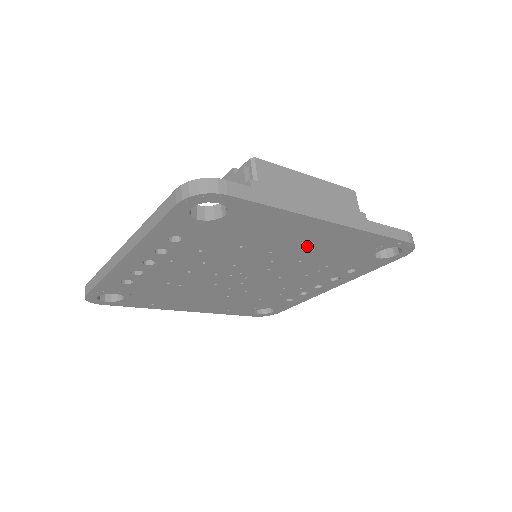
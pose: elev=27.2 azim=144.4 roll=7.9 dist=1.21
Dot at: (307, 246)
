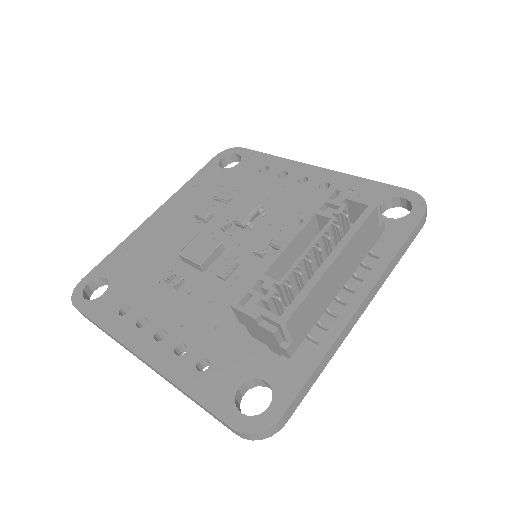
Dot at: occluded
